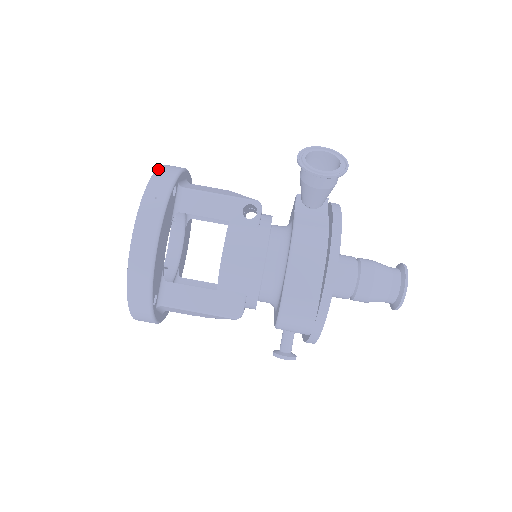
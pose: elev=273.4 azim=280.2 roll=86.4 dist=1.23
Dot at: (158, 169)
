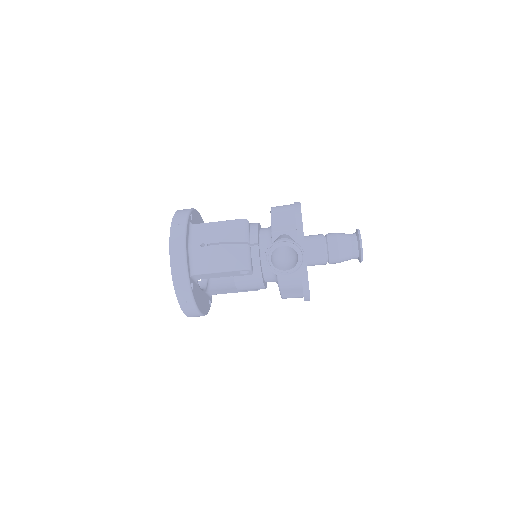
Dot at: (173, 277)
